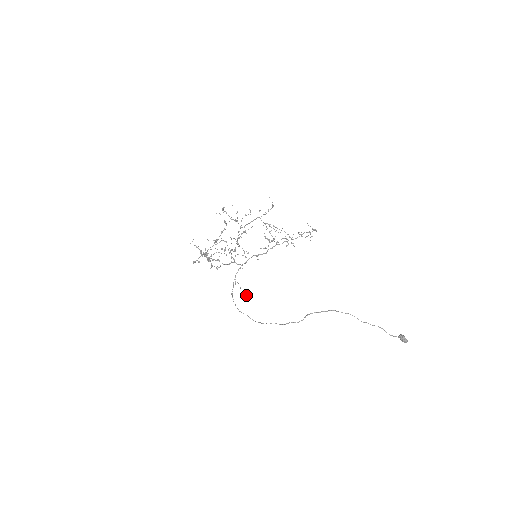
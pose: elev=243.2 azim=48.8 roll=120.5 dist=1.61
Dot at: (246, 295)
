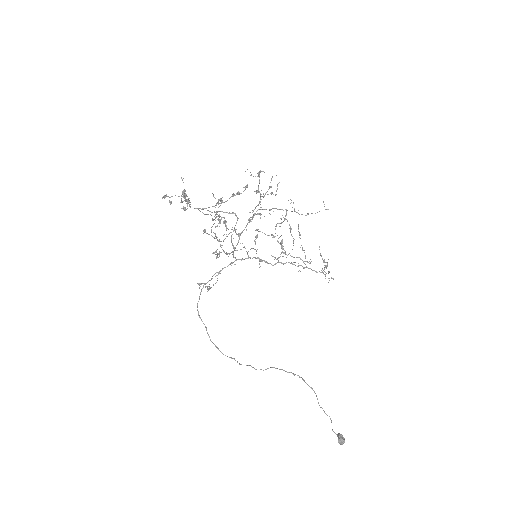
Dot at: (207, 287)
